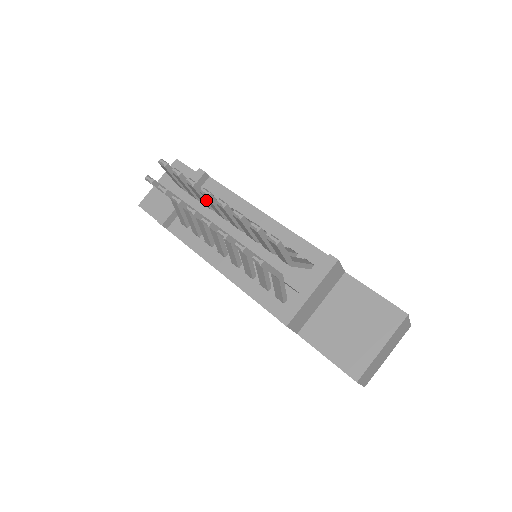
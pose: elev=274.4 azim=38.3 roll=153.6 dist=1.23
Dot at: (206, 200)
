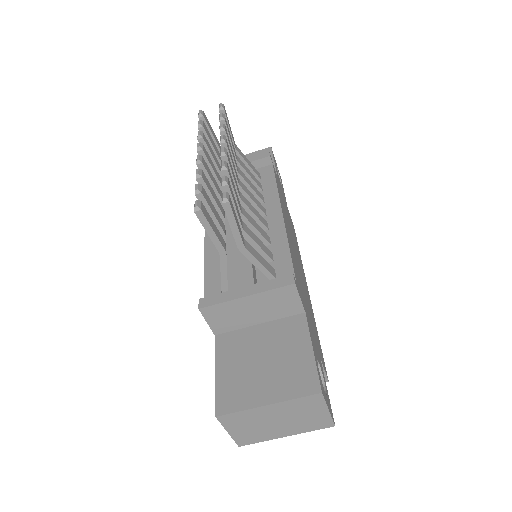
Dot at: occluded
